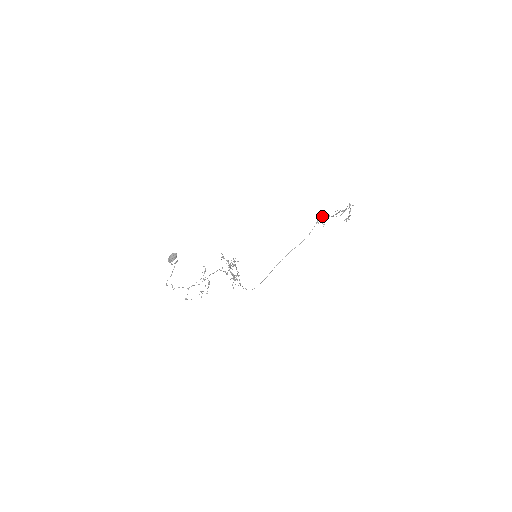
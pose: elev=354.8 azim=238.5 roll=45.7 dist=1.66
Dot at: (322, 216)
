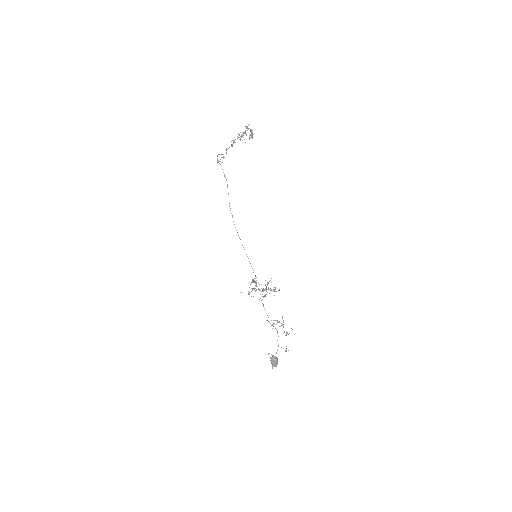
Dot at: occluded
